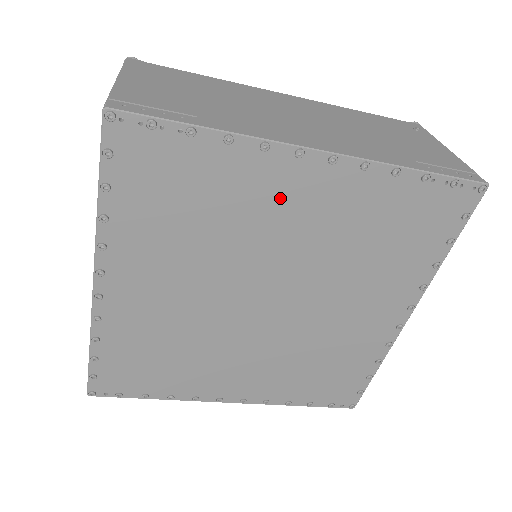
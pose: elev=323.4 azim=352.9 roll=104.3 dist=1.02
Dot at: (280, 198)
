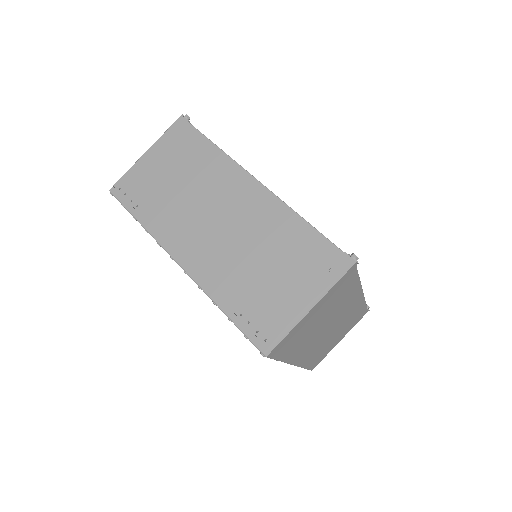
Dot at: occluded
